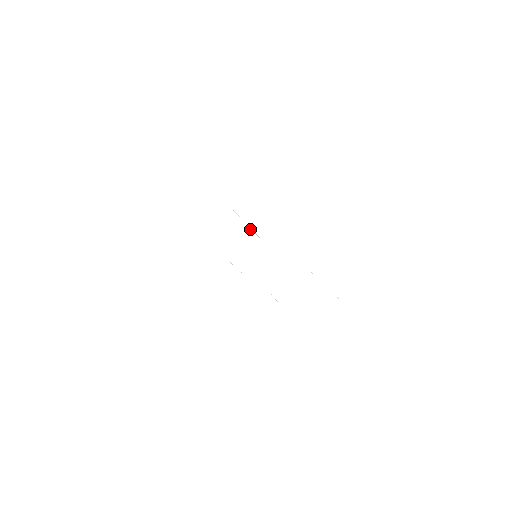
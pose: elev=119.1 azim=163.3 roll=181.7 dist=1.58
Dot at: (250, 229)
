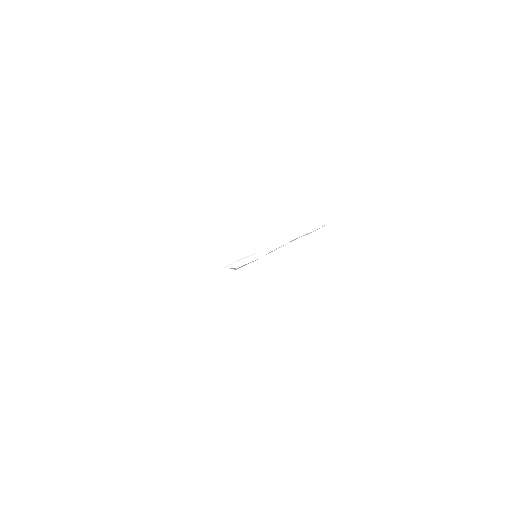
Dot at: (240, 259)
